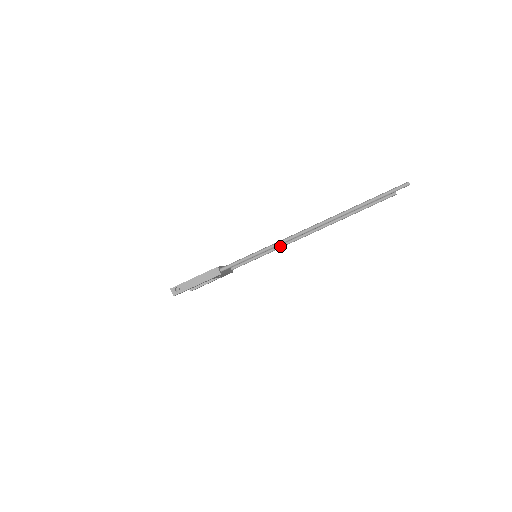
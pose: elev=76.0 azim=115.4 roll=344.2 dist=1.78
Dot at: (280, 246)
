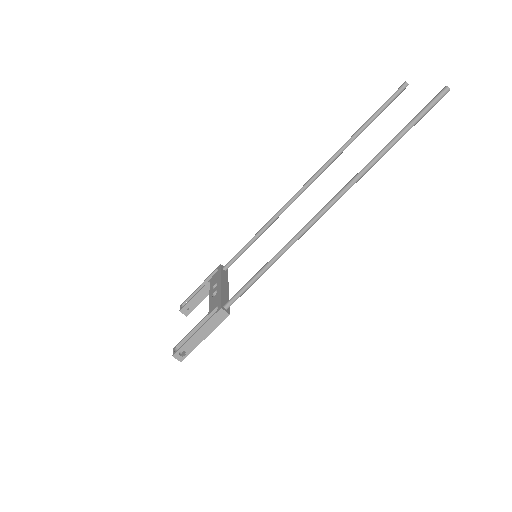
Dot at: (275, 218)
